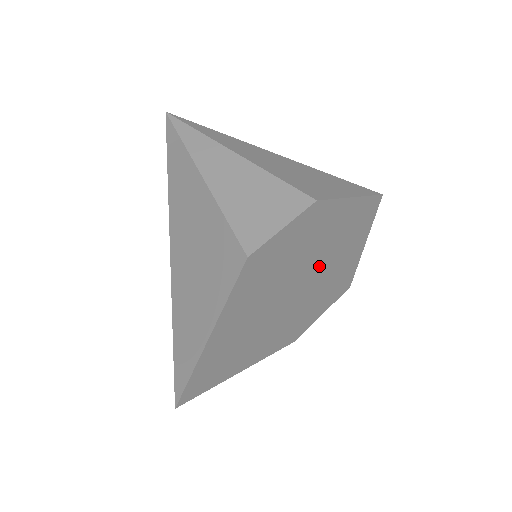
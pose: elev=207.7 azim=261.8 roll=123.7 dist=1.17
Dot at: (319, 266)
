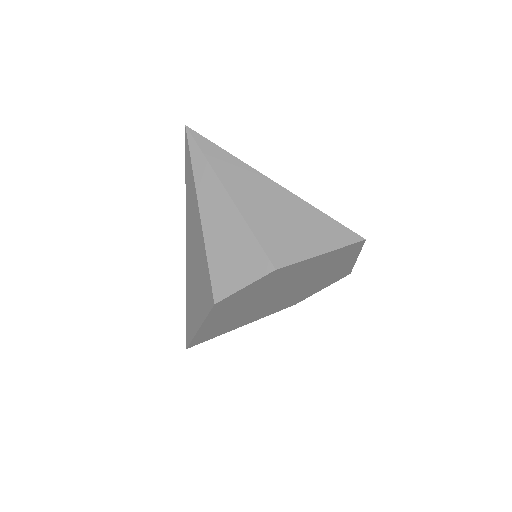
Dot at: (301, 281)
